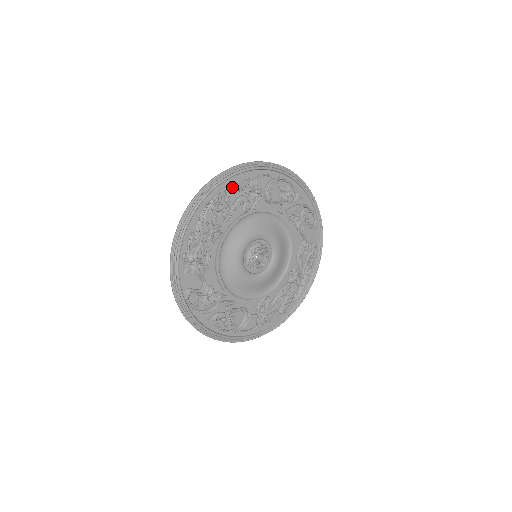
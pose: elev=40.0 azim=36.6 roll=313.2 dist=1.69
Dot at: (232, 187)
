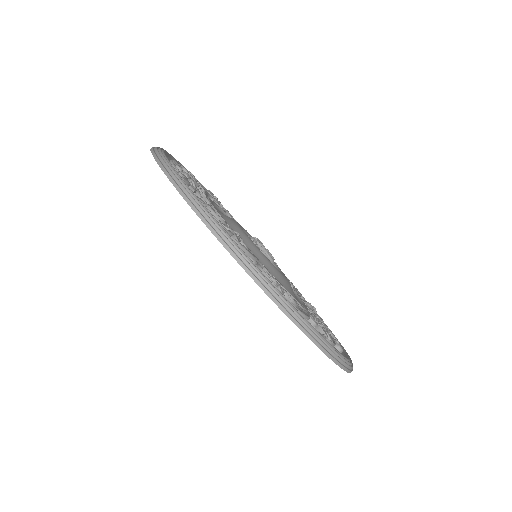
Dot at: occluded
